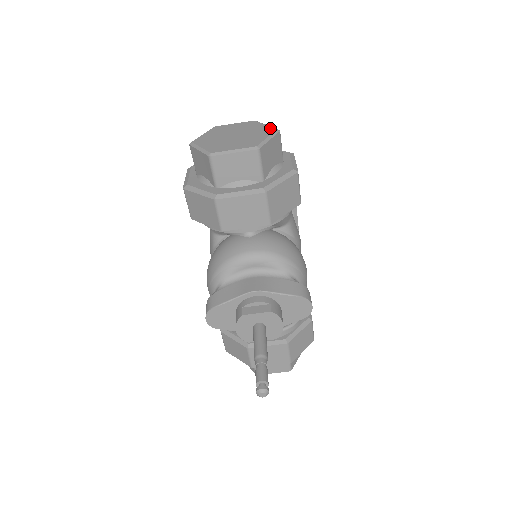
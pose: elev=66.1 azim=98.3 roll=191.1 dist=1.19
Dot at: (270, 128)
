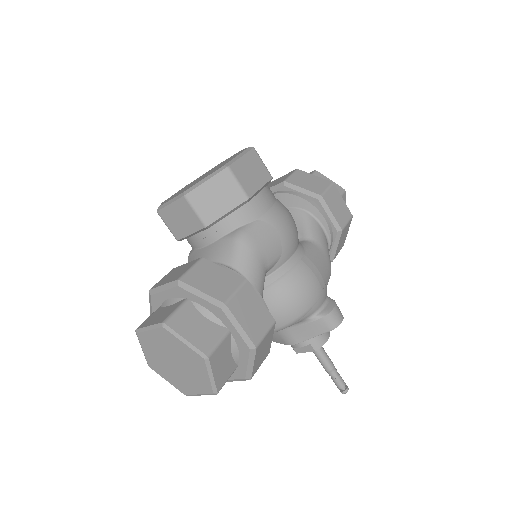
Dot at: (195, 355)
